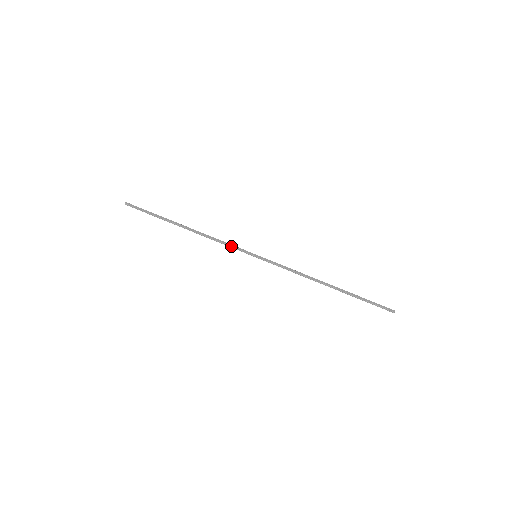
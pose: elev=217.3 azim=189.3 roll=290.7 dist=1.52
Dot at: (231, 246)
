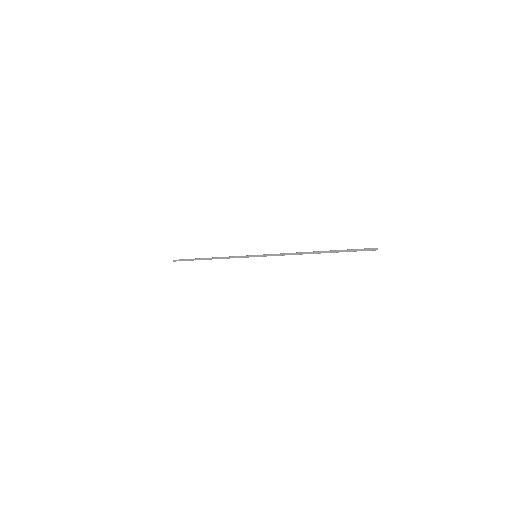
Dot at: occluded
